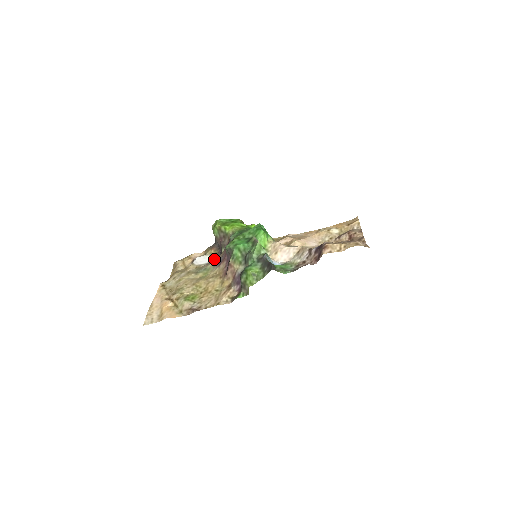
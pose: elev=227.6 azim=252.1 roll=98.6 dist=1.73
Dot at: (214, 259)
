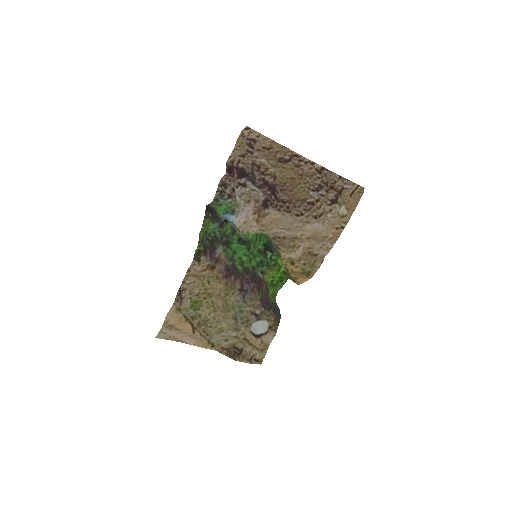
Dot at: (262, 313)
